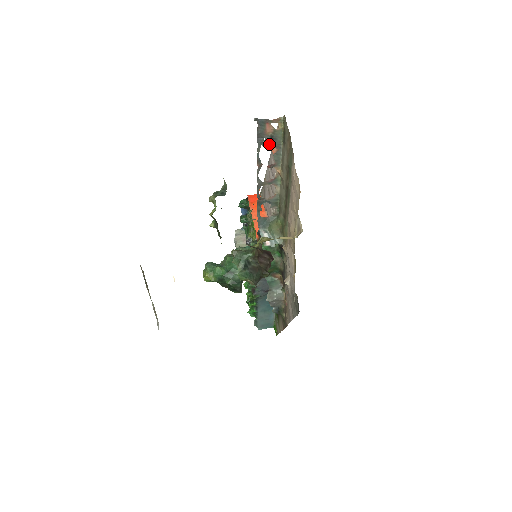
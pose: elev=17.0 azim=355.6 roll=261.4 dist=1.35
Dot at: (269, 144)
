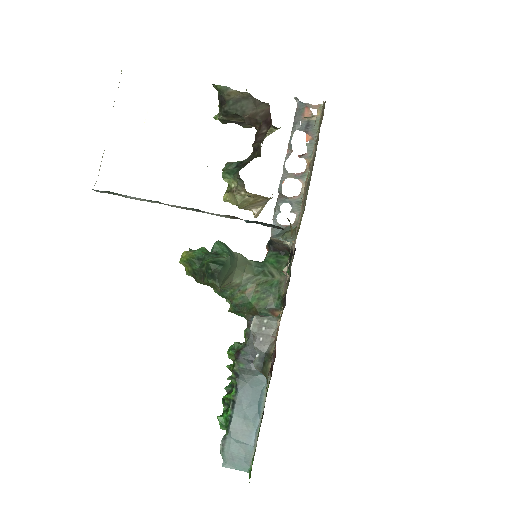
Dot at: (304, 130)
